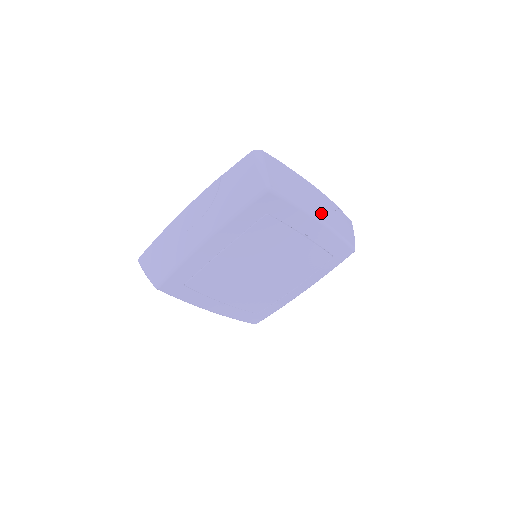
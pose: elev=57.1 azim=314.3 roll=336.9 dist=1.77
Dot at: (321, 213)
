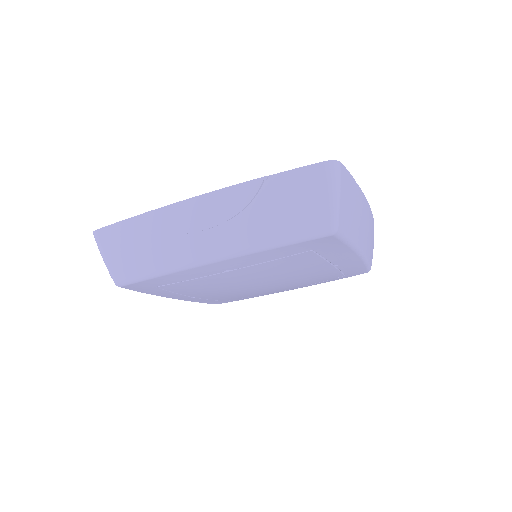
Dot at: (365, 243)
